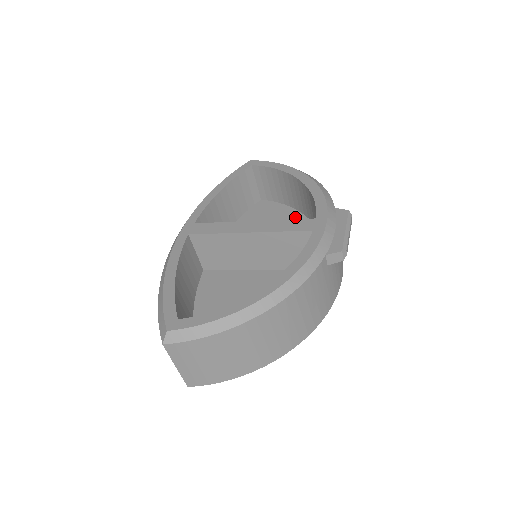
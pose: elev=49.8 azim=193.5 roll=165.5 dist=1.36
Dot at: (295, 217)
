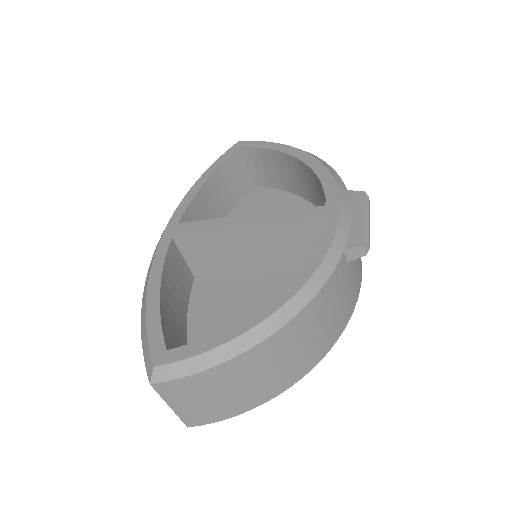
Dot at: (297, 204)
